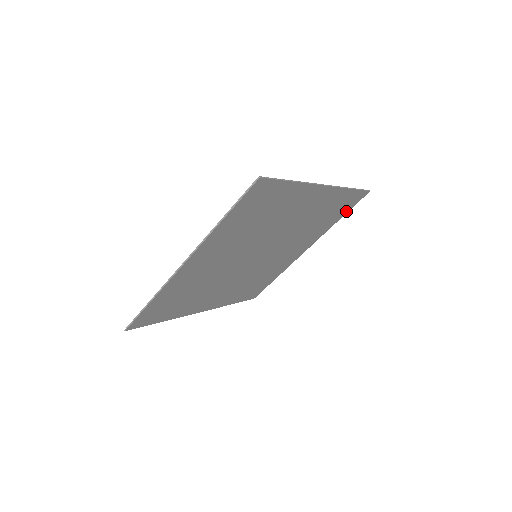
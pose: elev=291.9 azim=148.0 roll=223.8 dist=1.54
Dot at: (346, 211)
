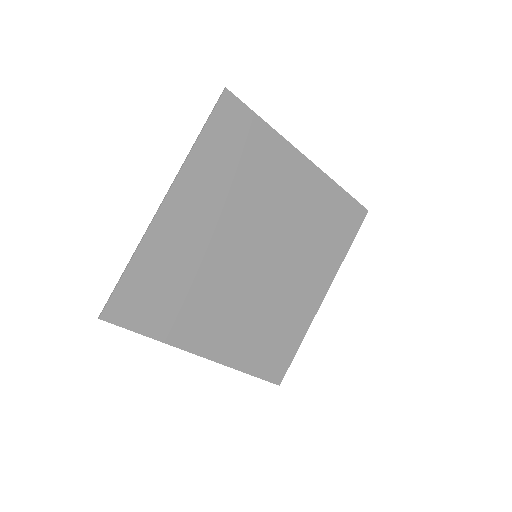
Dot at: (352, 236)
